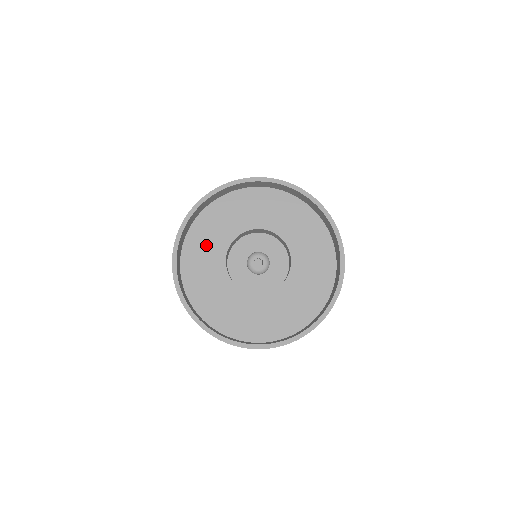
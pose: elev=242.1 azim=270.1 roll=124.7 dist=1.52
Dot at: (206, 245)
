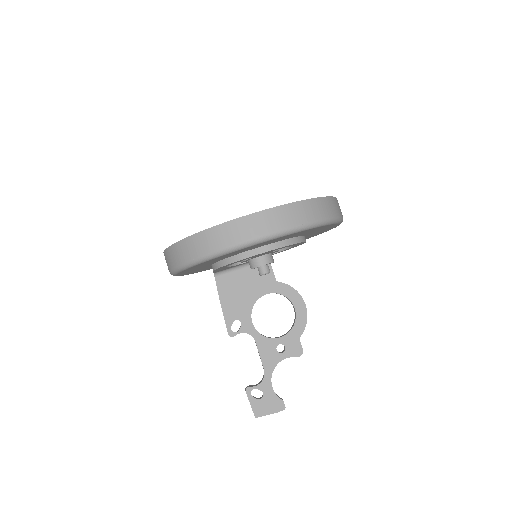
Dot at: occluded
